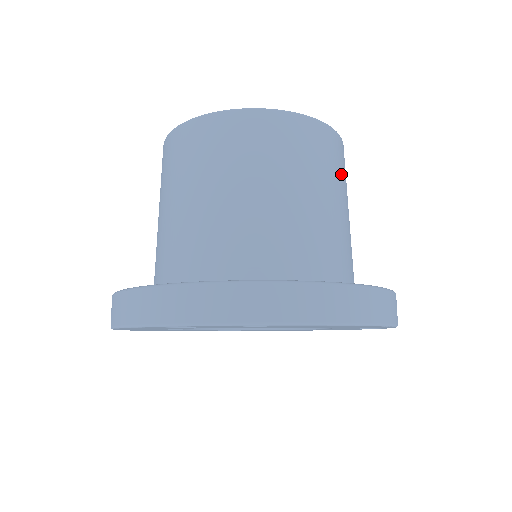
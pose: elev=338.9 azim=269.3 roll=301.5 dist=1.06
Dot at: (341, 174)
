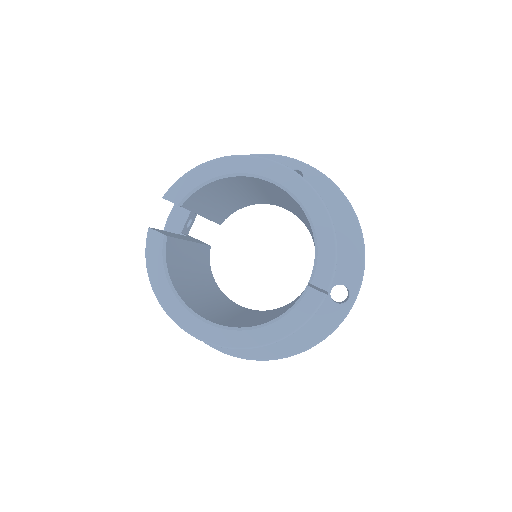
Dot at: occluded
